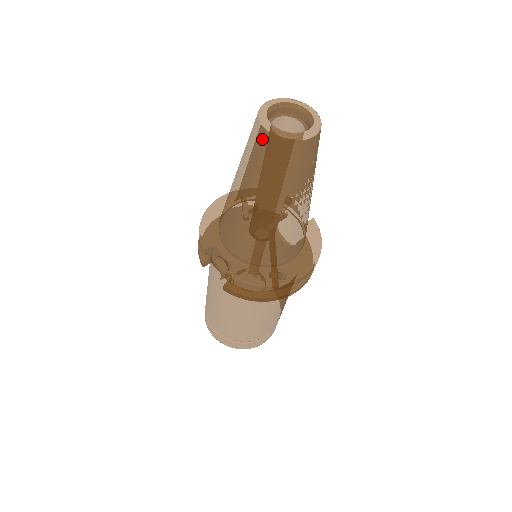
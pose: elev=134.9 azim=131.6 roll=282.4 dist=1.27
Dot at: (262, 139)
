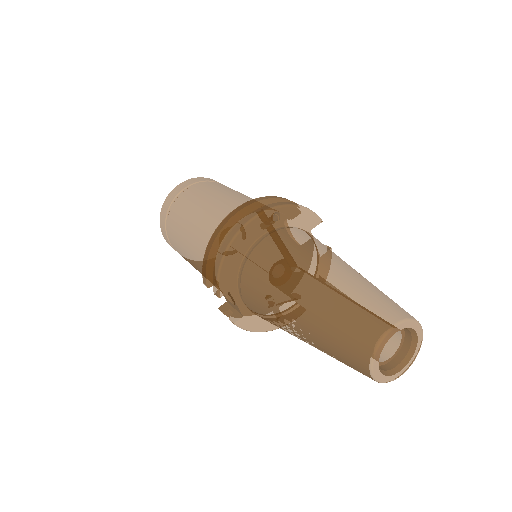
Dot at: (359, 368)
